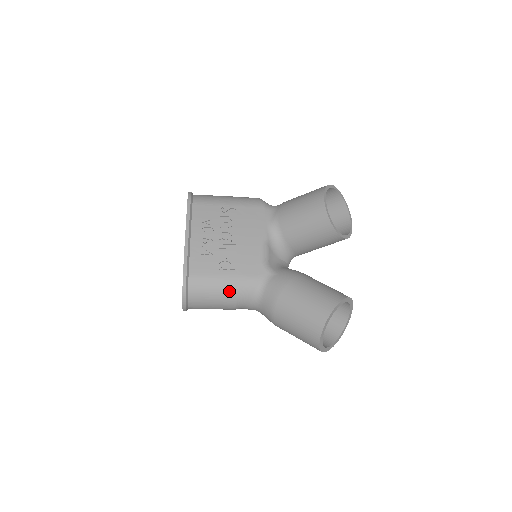
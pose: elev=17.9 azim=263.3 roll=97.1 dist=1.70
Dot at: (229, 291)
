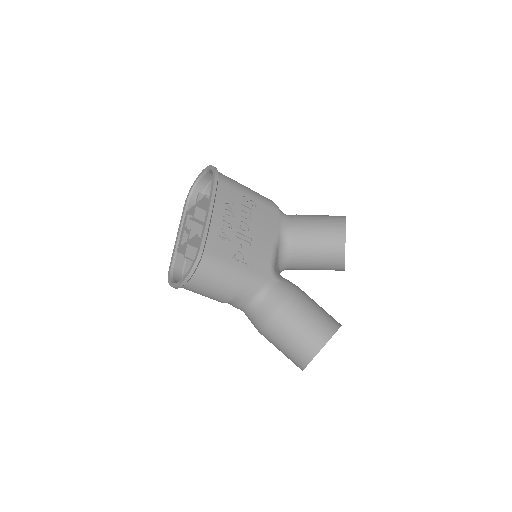
Dot at: (235, 283)
